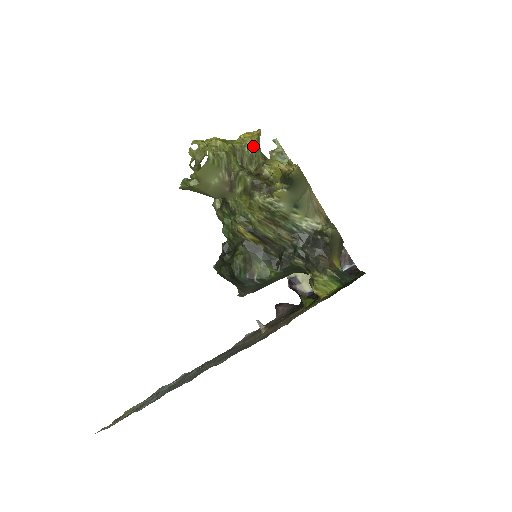
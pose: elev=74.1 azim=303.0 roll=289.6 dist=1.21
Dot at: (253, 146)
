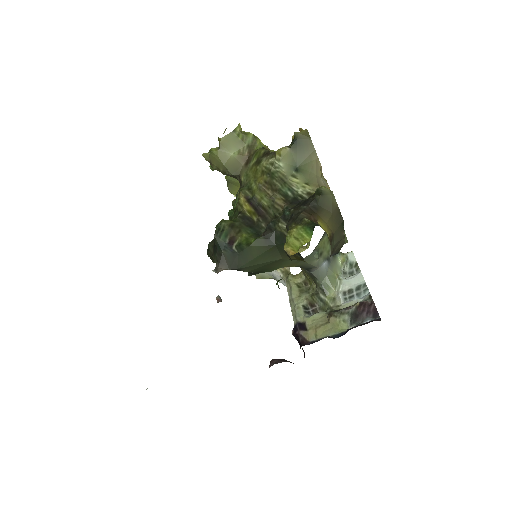
Dot at: occluded
